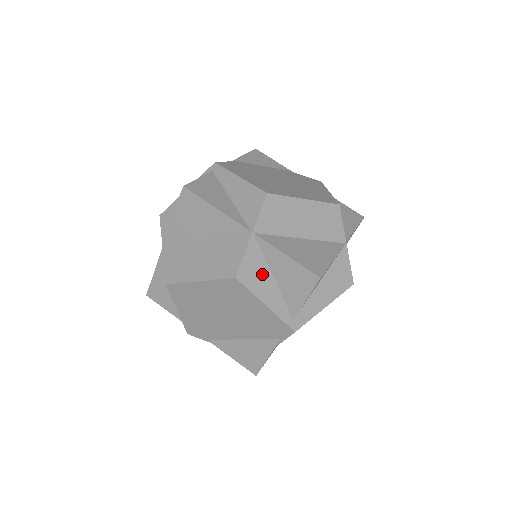
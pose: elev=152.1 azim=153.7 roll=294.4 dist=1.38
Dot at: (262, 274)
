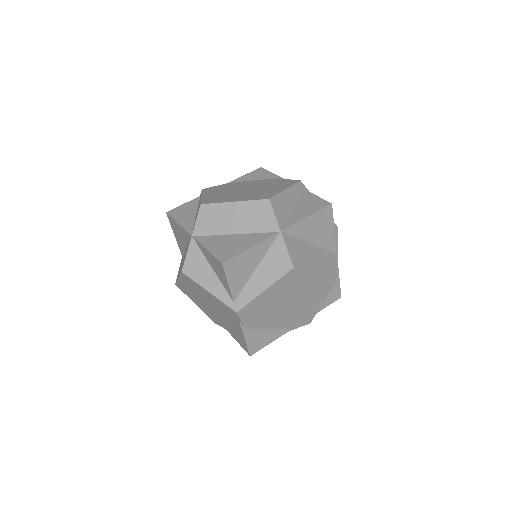
Dot at: (203, 267)
